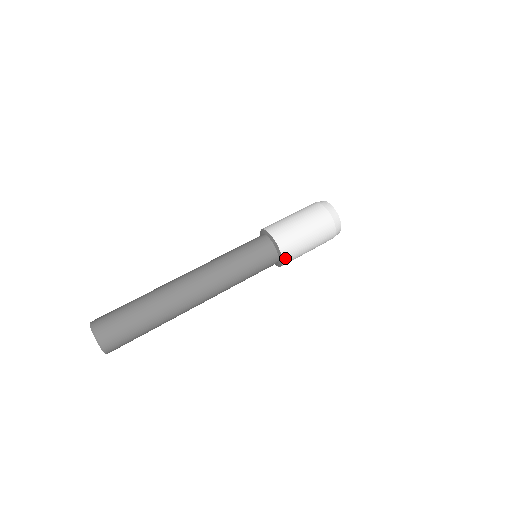
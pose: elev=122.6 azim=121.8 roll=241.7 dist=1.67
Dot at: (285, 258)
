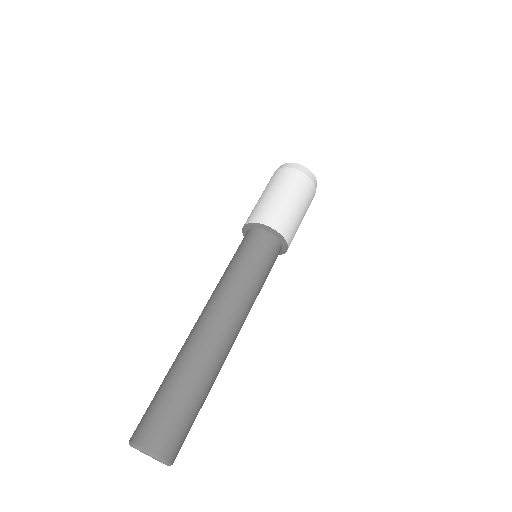
Dot at: (277, 228)
